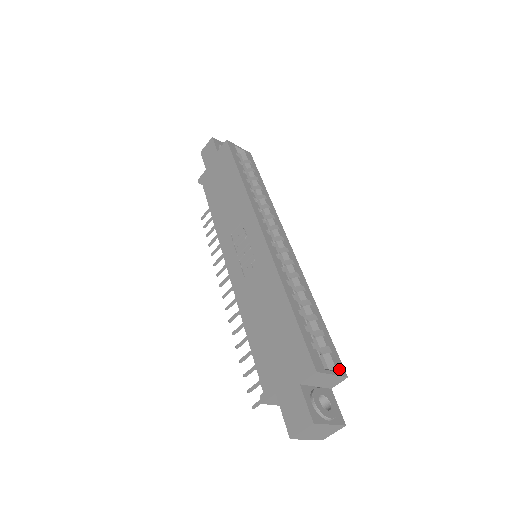
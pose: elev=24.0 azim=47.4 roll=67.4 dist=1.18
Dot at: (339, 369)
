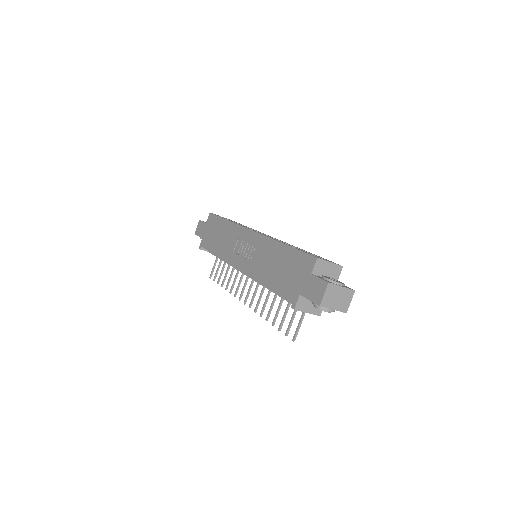
Dot at: (335, 263)
